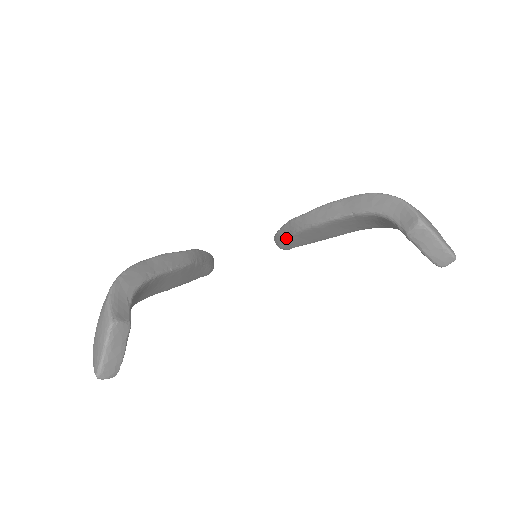
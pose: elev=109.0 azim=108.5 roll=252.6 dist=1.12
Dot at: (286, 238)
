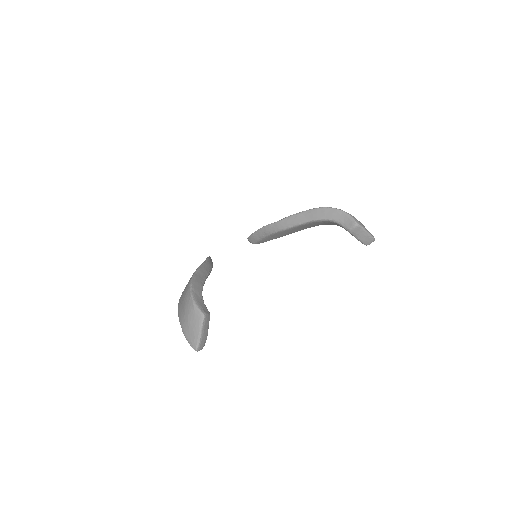
Dot at: (260, 238)
